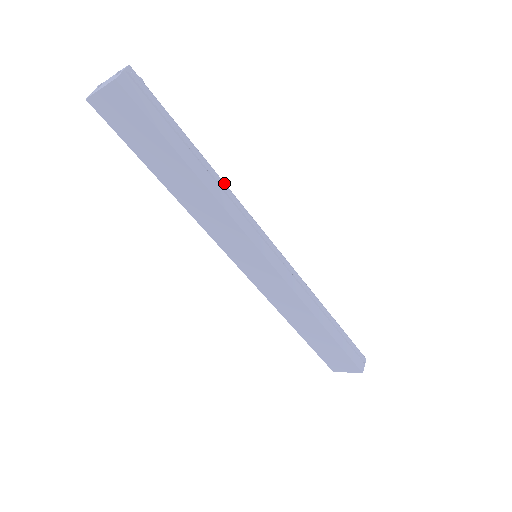
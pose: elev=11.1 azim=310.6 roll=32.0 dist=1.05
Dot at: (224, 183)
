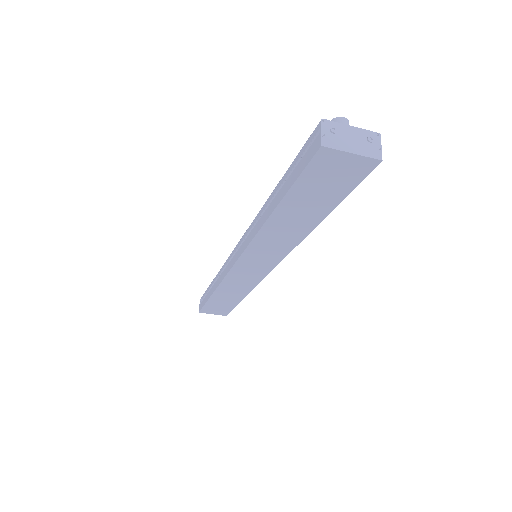
Dot at: occluded
